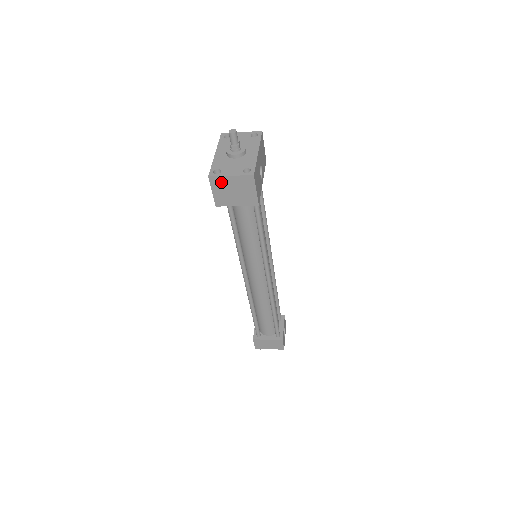
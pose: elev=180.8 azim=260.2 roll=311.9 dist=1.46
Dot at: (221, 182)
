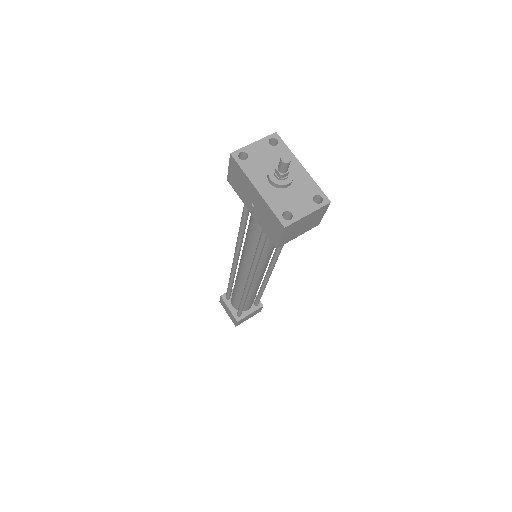
Dot at: (295, 225)
